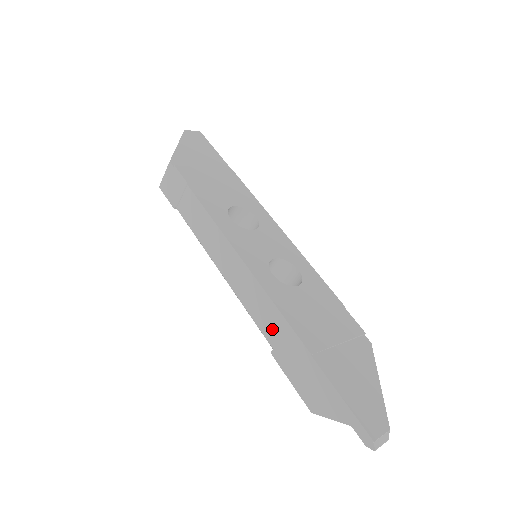
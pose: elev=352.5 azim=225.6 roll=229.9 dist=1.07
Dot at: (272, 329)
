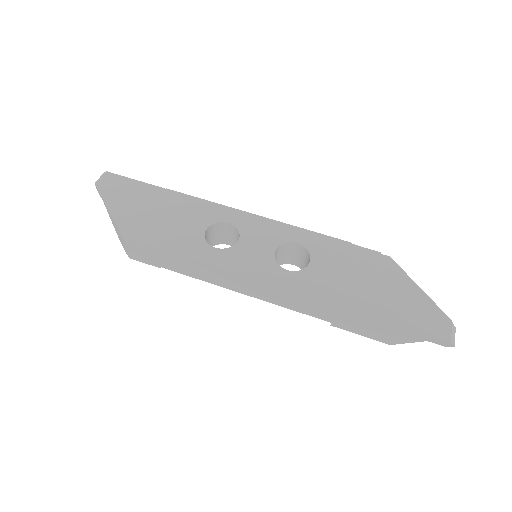
Dot at: (321, 312)
